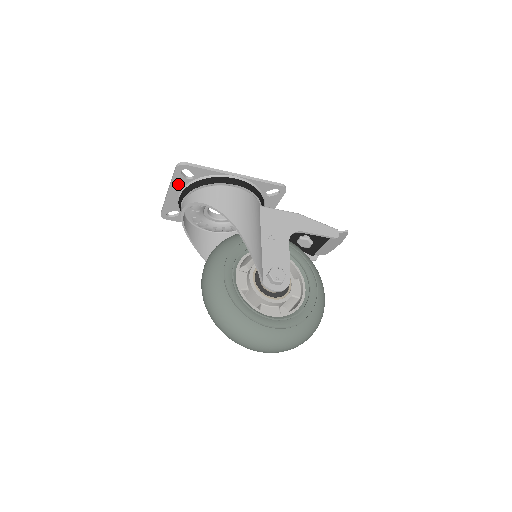
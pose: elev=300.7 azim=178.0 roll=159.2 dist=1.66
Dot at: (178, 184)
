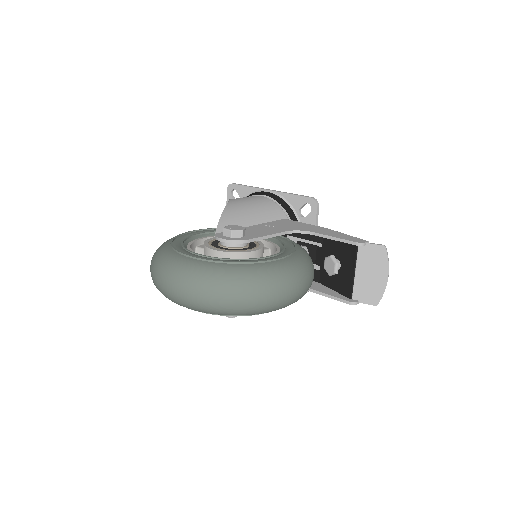
Dot at: occluded
